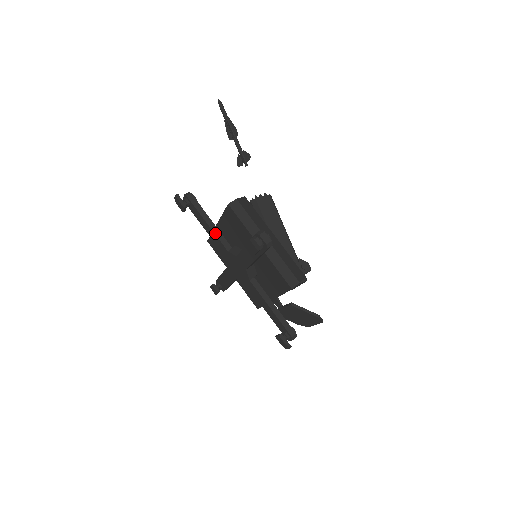
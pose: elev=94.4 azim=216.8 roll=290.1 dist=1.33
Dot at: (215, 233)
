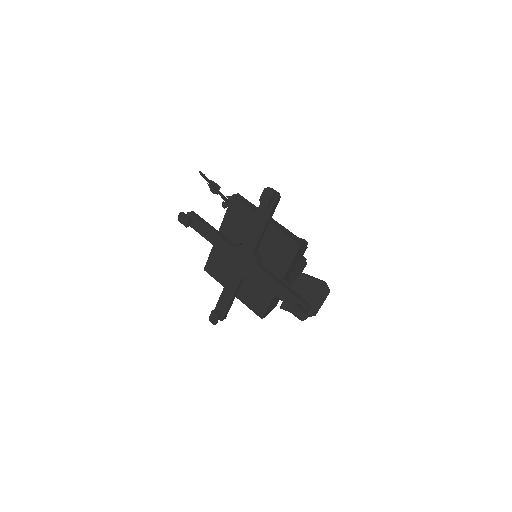
Dot at: (219, 235)
